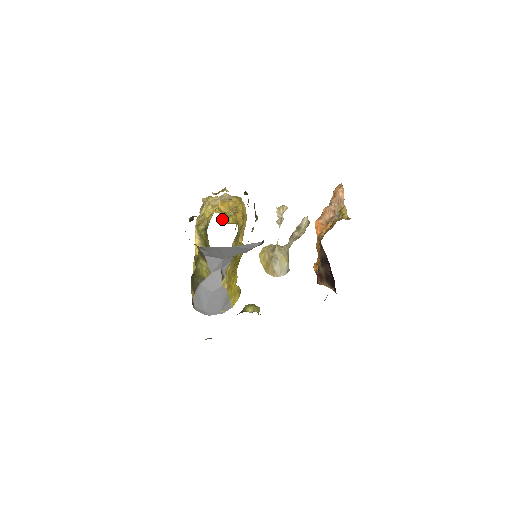
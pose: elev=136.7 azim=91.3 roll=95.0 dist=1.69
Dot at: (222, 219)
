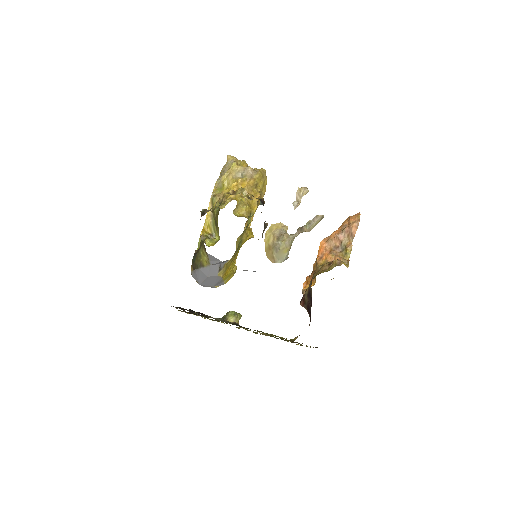
Dot at: (235, 209)
